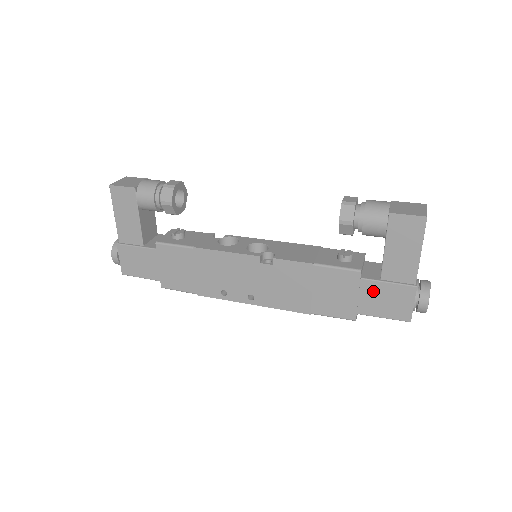
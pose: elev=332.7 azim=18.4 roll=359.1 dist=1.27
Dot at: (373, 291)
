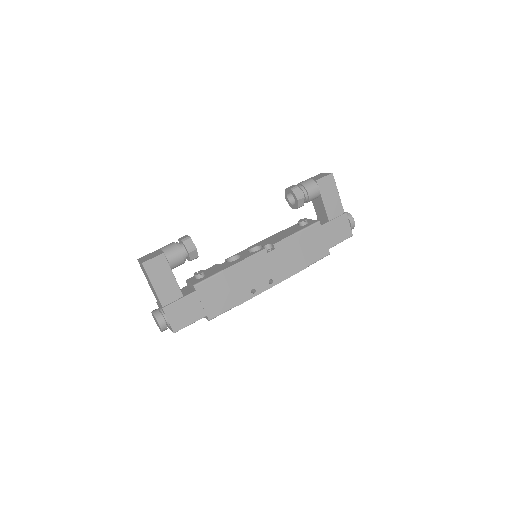
Dot at: (330, 229)
